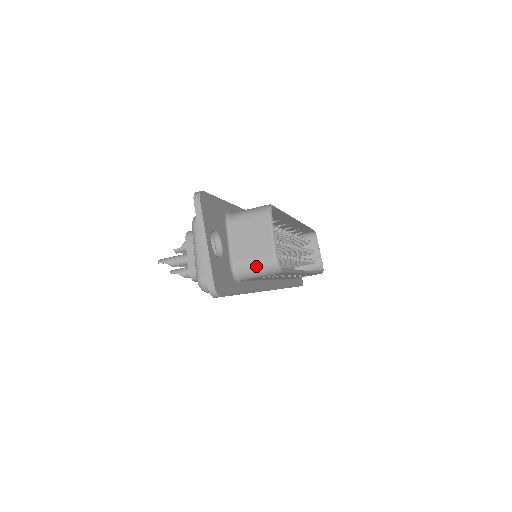
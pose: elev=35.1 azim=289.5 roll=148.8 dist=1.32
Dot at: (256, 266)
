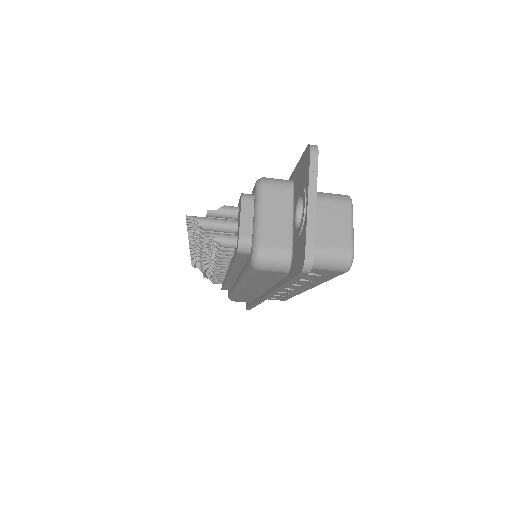
Dot at: (328, 255)
